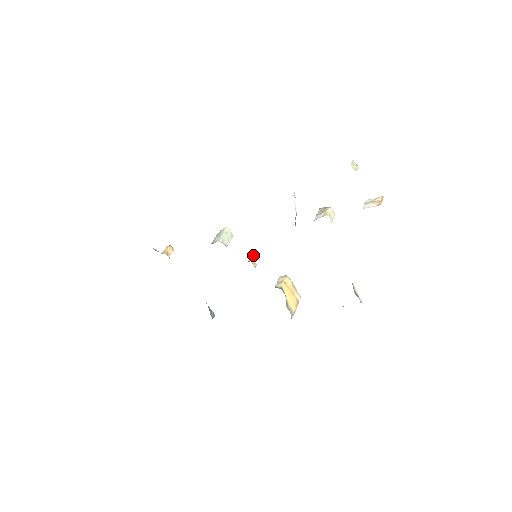
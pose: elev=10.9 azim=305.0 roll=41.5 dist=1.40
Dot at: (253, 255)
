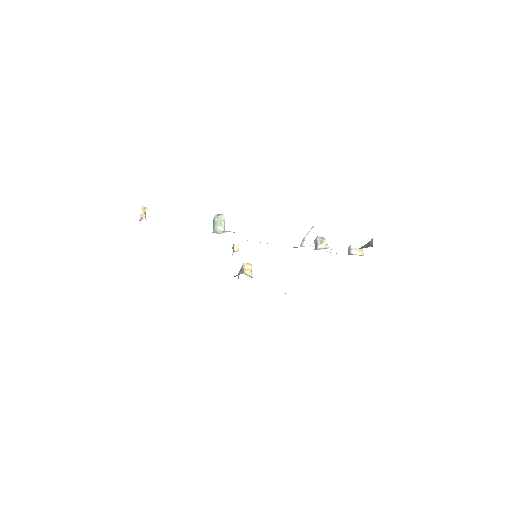
Dot at: (236, 244)
